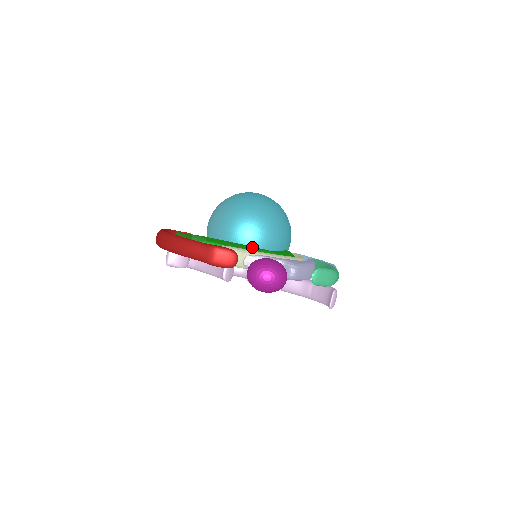
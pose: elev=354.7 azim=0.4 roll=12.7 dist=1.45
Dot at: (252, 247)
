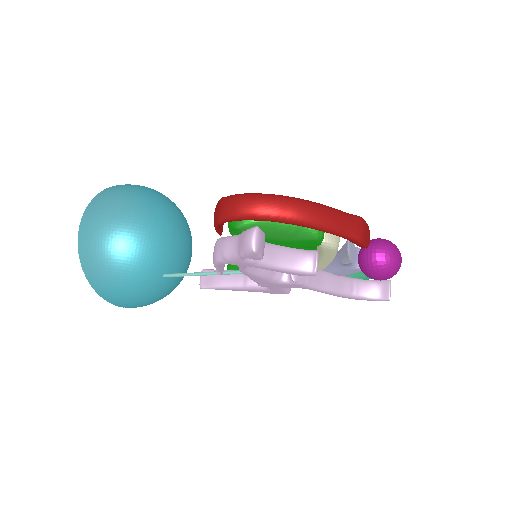
Dot at: occluded
